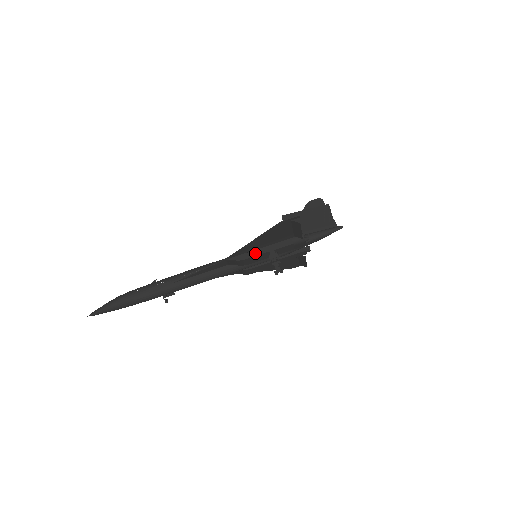
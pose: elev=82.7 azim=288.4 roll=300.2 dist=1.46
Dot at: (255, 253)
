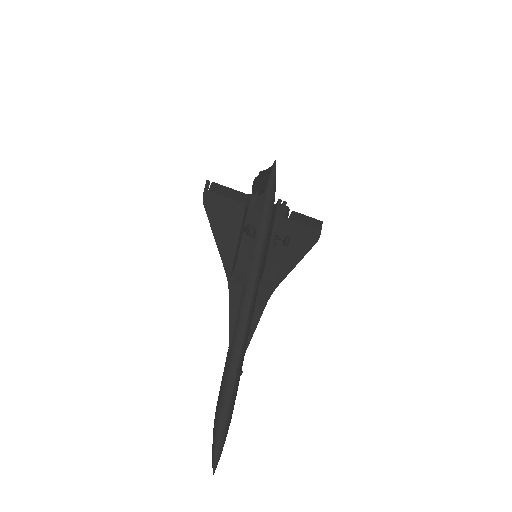
Dot at: (238, 248)
